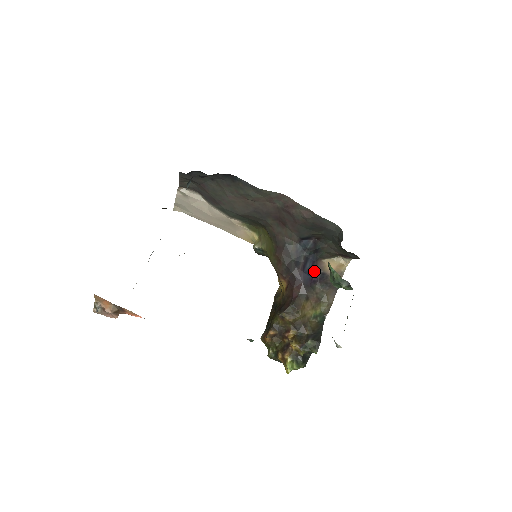
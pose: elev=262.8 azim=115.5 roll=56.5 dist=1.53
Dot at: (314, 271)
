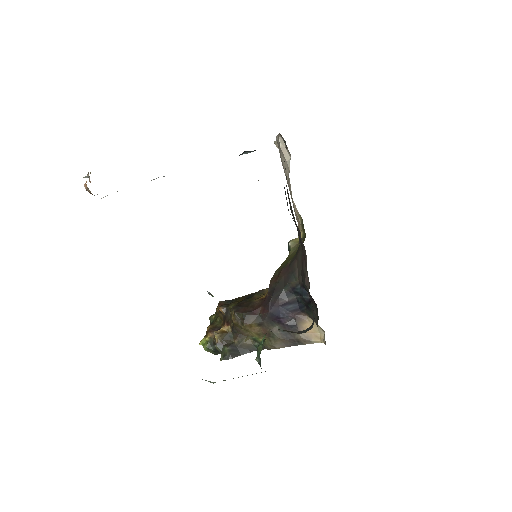
Dot at: (289, 315)
